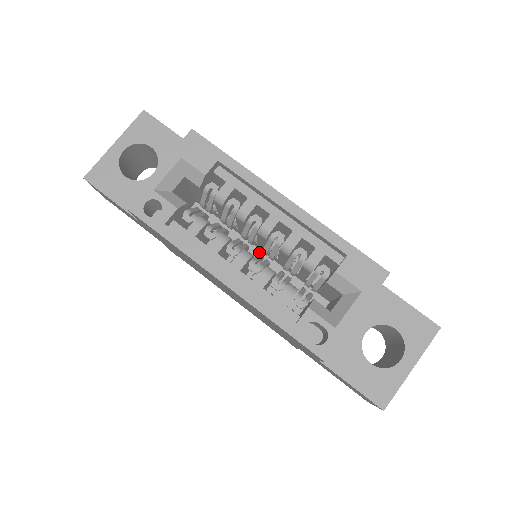
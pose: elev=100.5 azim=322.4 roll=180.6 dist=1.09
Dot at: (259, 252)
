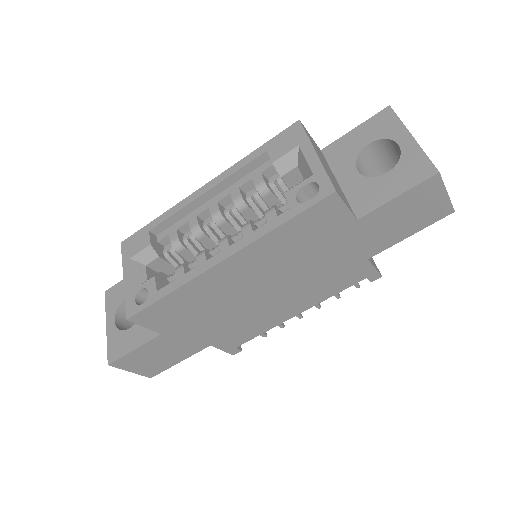
Dot at: occluded
